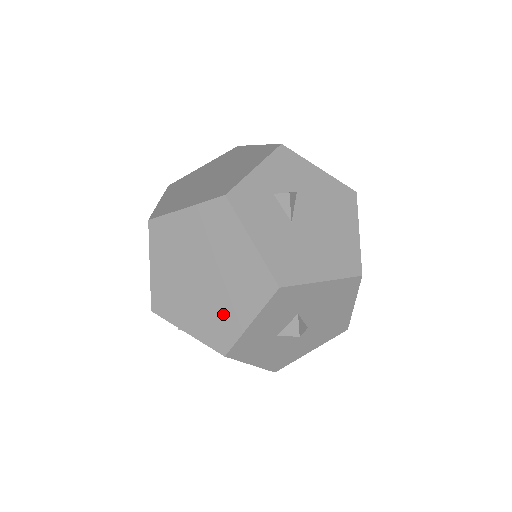
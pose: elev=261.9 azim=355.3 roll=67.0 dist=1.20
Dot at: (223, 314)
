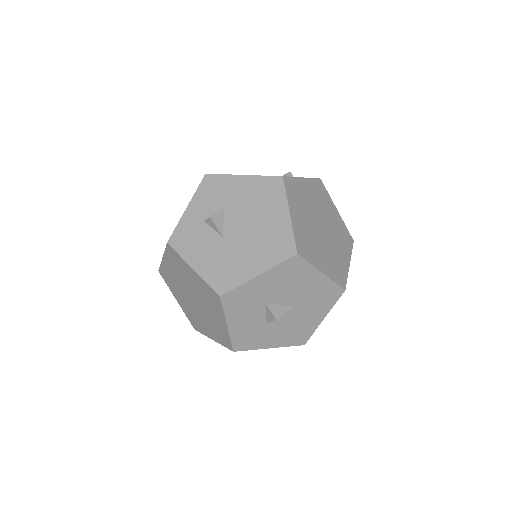
Dot at: (215, 323)
